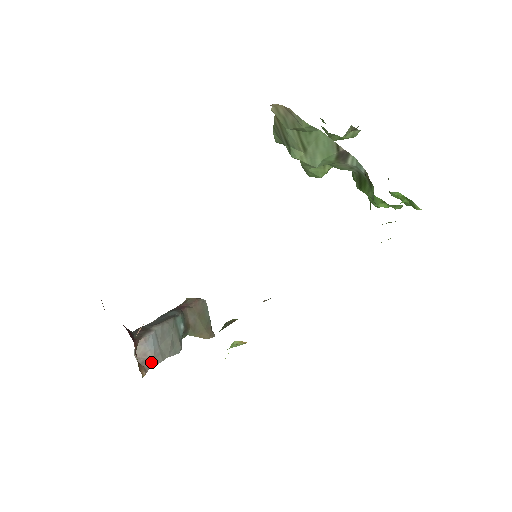
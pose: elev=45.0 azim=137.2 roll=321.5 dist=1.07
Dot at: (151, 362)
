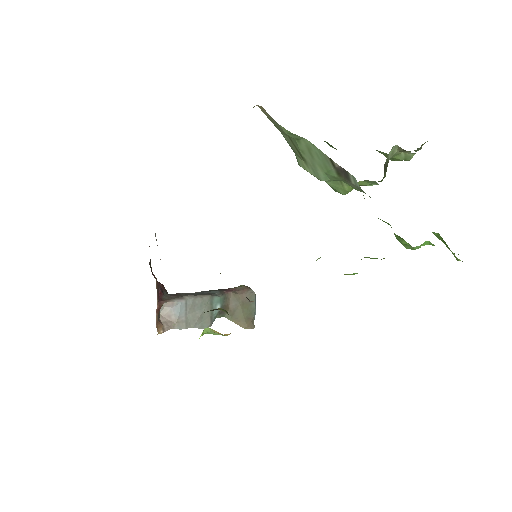
Dot at: (173, 325)
